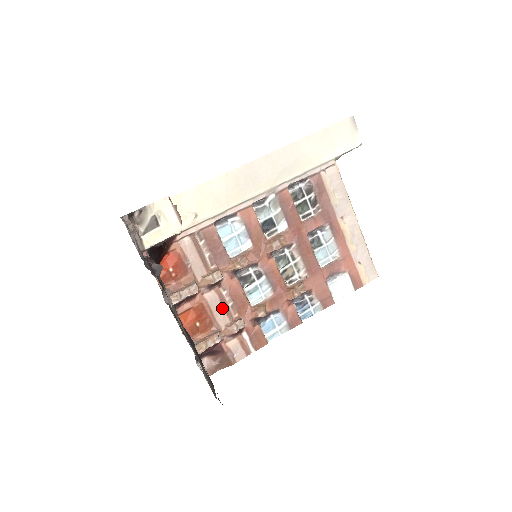
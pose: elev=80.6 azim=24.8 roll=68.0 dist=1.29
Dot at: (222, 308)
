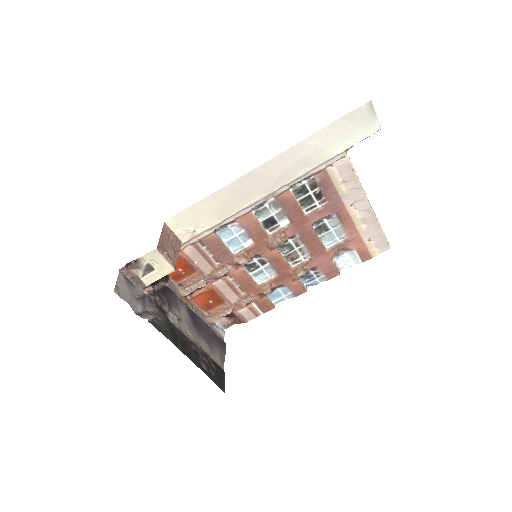
Dot at: (230, 290)
